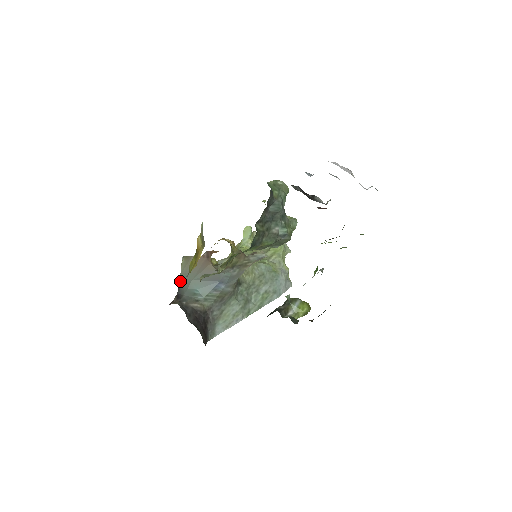
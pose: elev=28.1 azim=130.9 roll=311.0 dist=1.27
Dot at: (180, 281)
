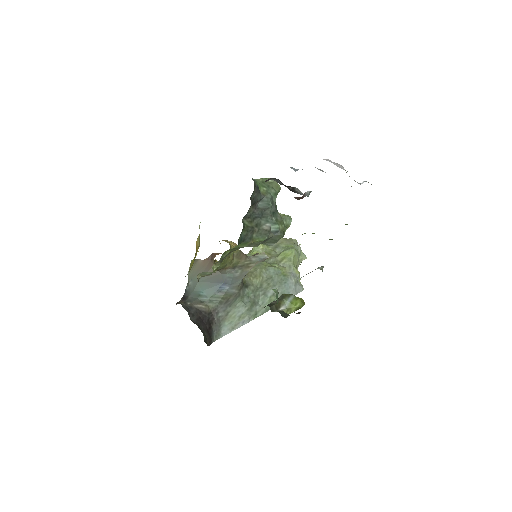
Dot at: (187, 284)
